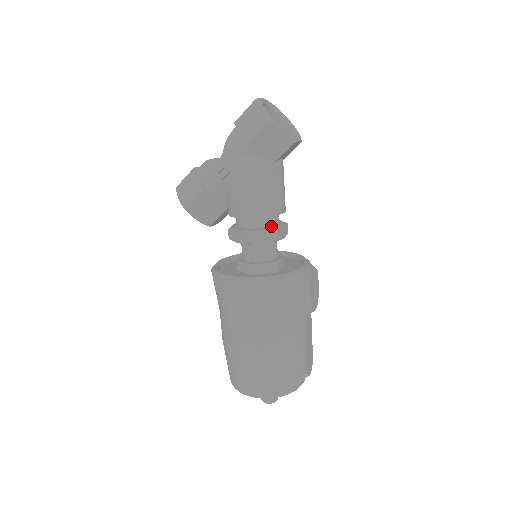
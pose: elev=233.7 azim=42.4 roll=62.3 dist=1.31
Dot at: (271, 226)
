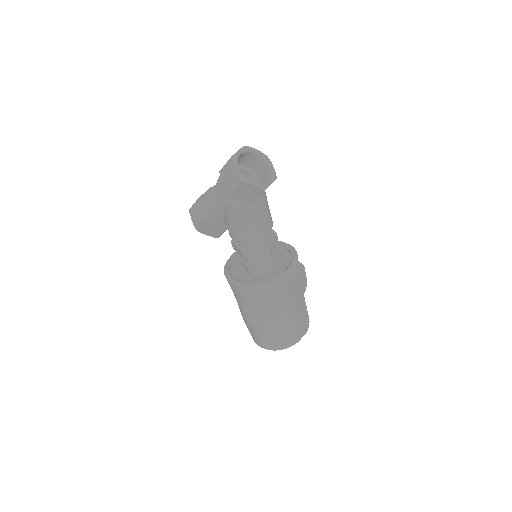
Dot at: (260, 242)
